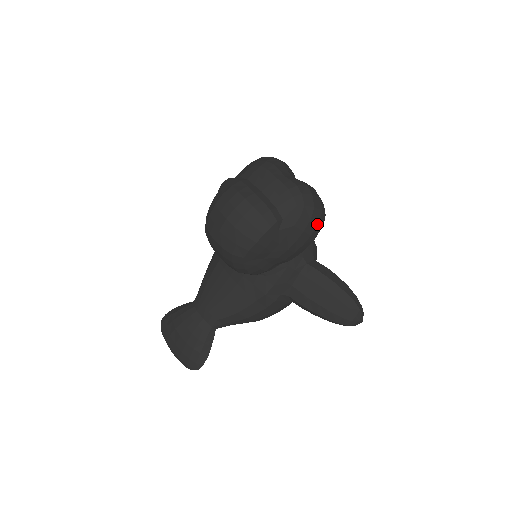
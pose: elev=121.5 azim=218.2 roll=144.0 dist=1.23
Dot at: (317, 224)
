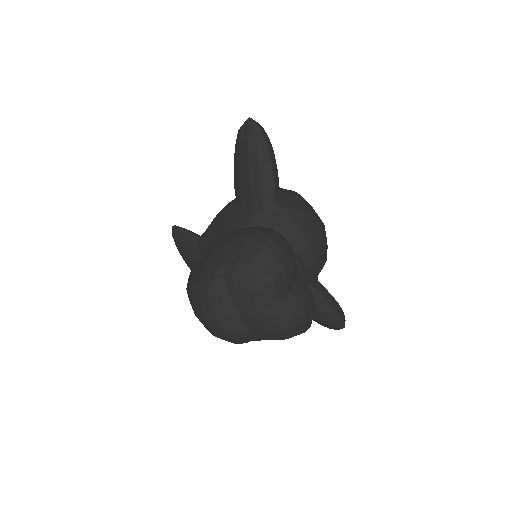
Dot at: occluded
